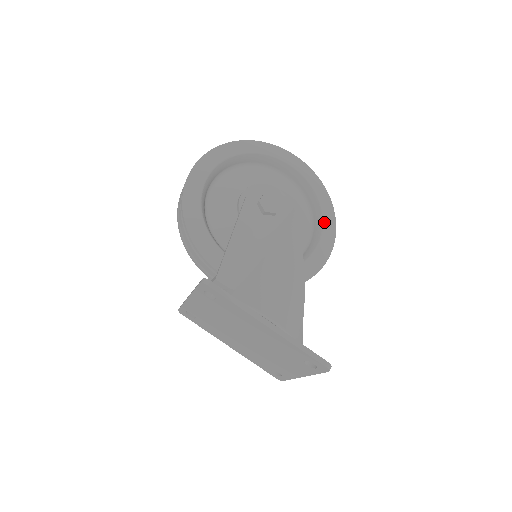
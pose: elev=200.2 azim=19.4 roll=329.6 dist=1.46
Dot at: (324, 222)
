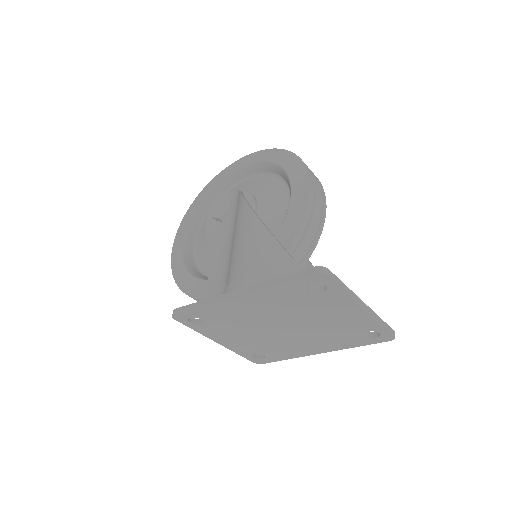
Dot at: (287, 170)
